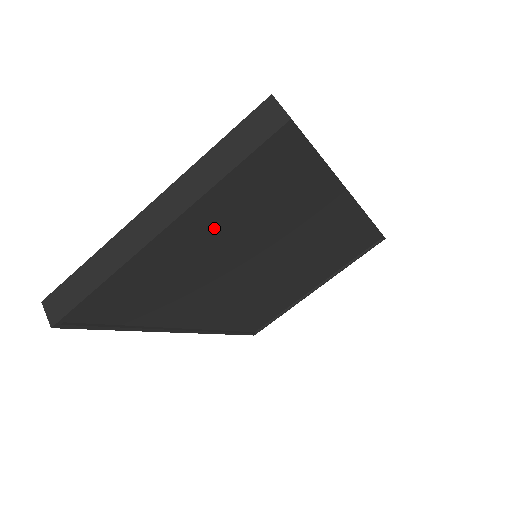
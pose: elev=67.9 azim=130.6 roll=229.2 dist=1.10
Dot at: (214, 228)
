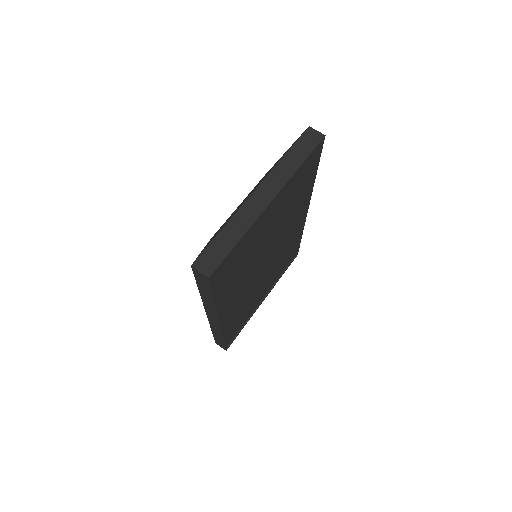
Dot at: (277, 209)
